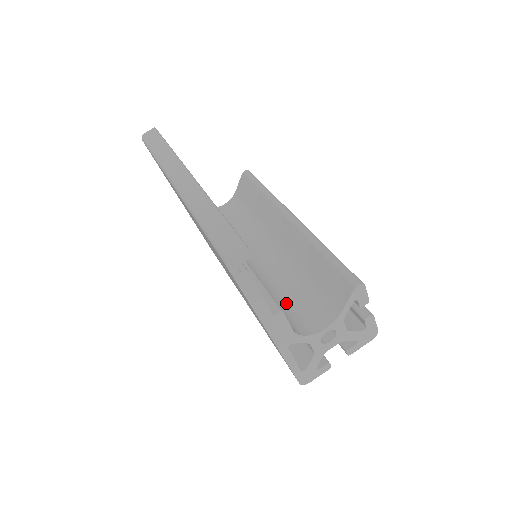
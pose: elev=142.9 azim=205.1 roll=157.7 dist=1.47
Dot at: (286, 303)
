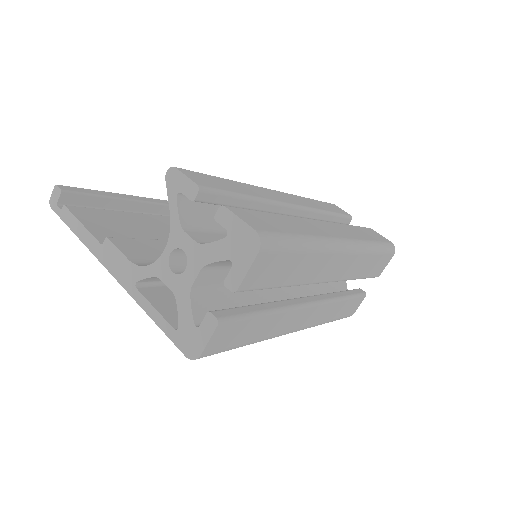
Dot at: occluded
